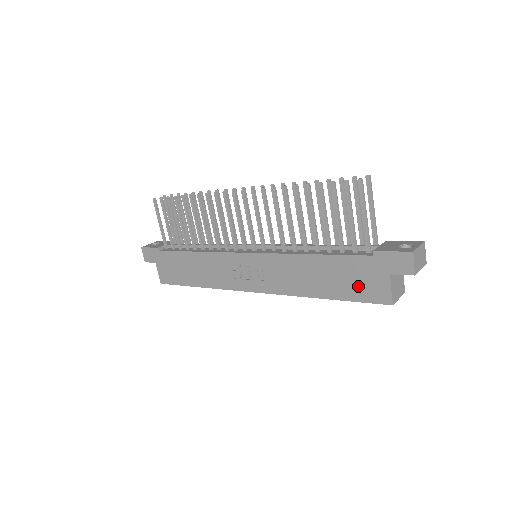
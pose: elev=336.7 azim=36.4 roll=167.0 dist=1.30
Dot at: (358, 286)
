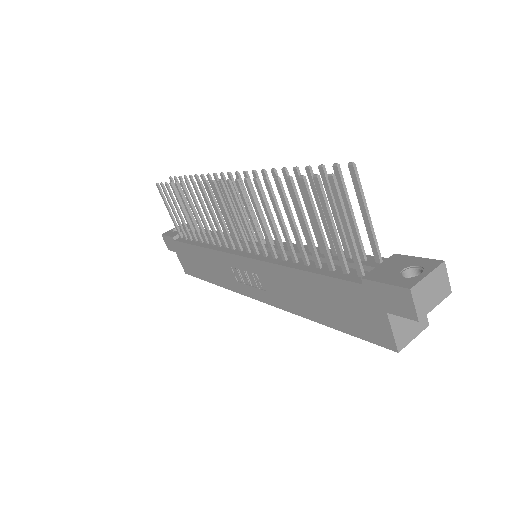
Dot at: (354, 319)
